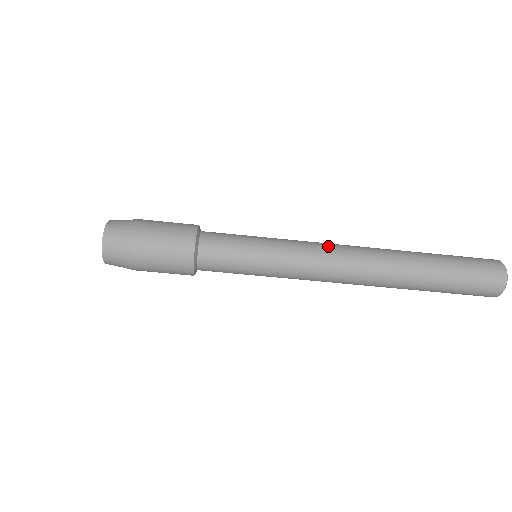
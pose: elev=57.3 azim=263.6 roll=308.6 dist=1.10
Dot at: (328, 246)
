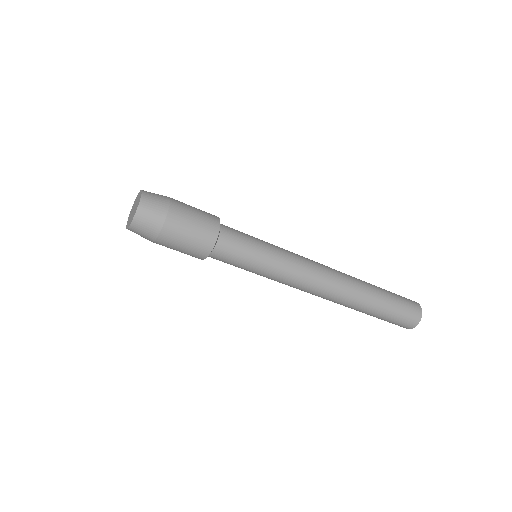
Dot at: (311, 260)
